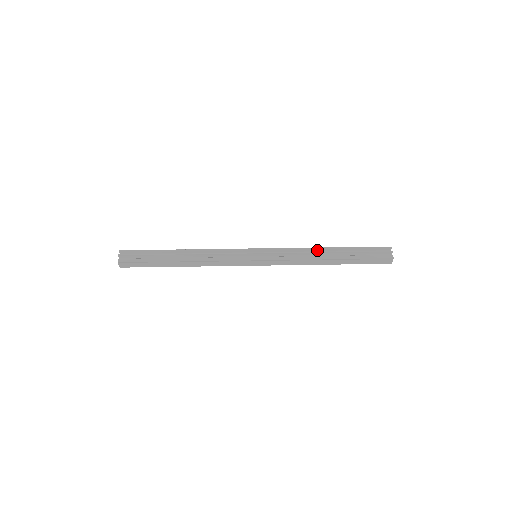
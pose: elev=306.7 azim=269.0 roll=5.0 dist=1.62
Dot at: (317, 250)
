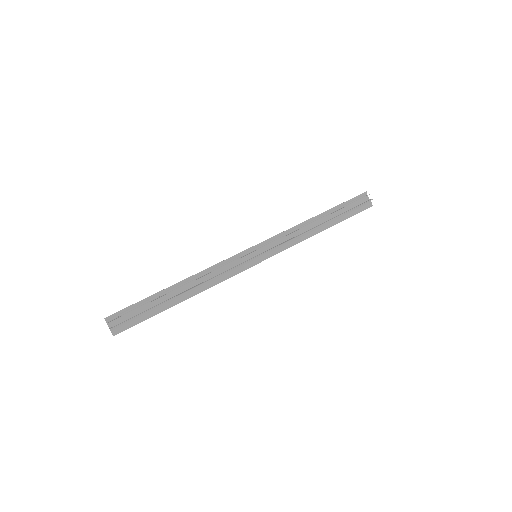
Dot at: (309, 224)
